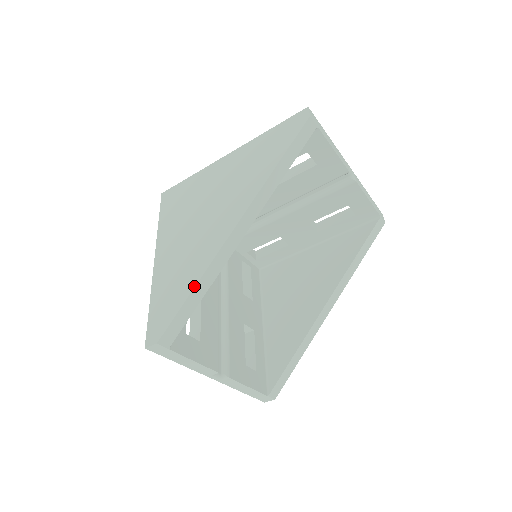
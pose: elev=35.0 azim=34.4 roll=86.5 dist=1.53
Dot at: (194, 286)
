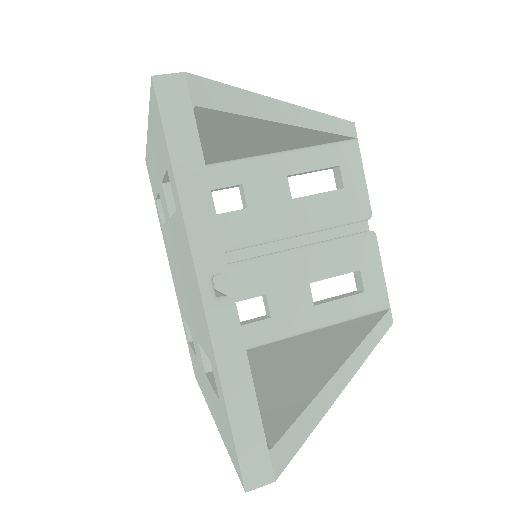
Dot at: (250, 92)
